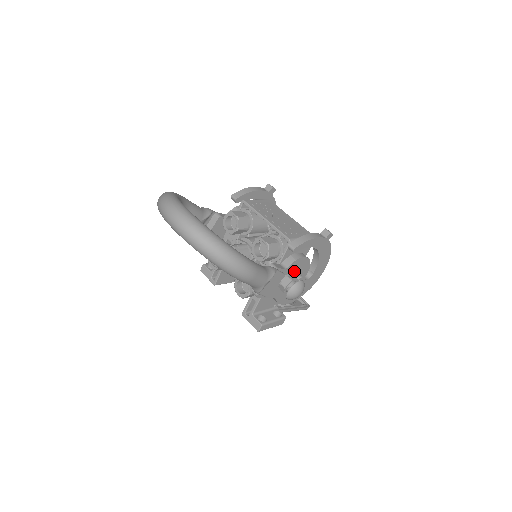
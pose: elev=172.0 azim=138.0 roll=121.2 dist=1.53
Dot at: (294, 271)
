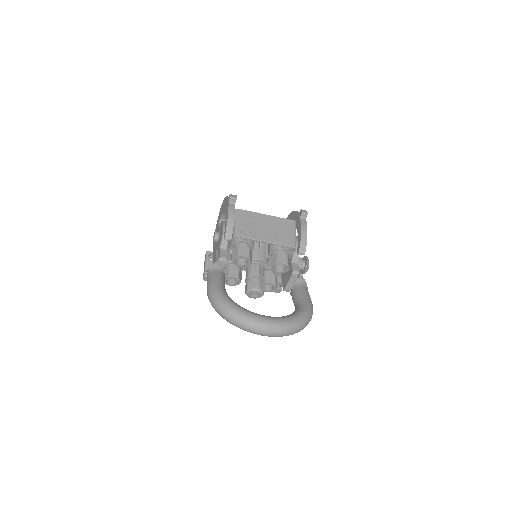
Dot at: occluded
